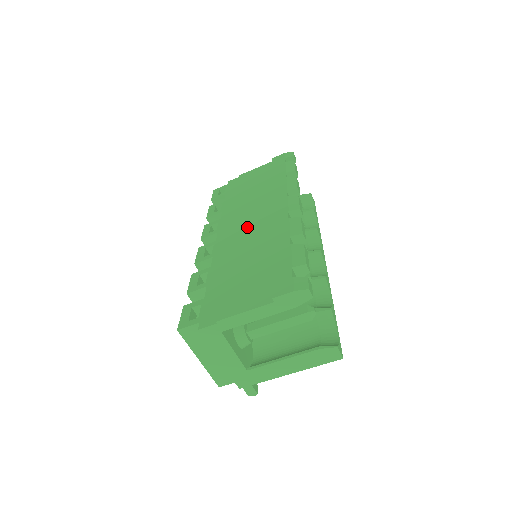
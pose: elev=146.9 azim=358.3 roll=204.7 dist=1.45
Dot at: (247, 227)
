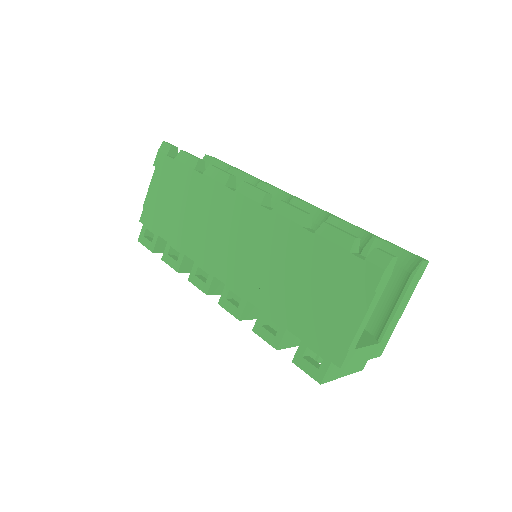
Dot at: (239, 249)
